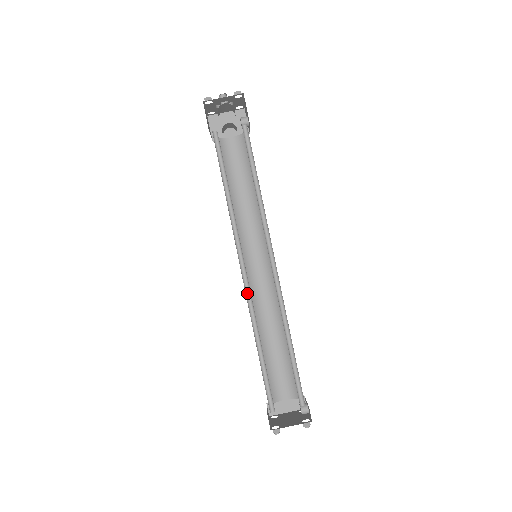
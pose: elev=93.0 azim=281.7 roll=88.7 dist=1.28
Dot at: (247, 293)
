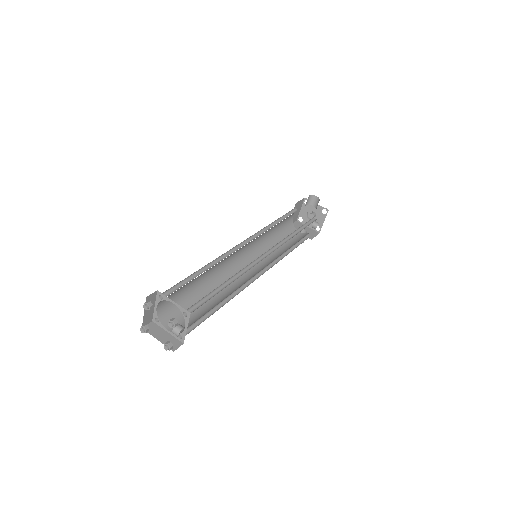
Dot at: (231, 252)
